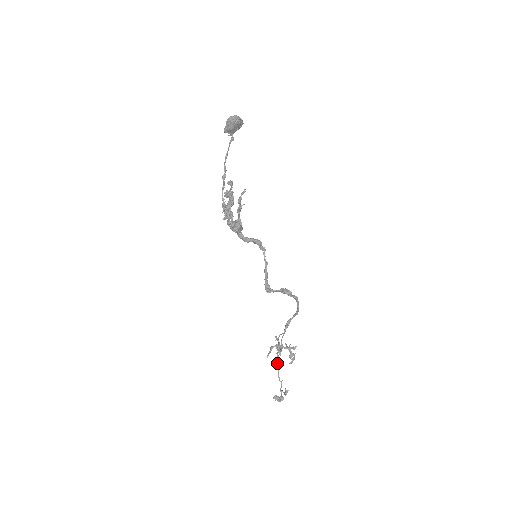
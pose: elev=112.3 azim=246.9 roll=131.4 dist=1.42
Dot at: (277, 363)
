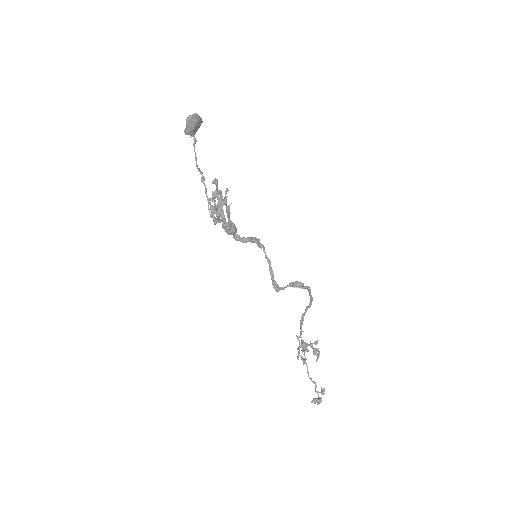
Dot at: occluded
